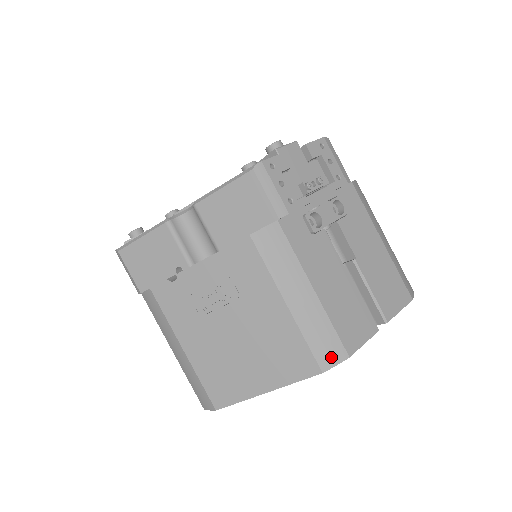
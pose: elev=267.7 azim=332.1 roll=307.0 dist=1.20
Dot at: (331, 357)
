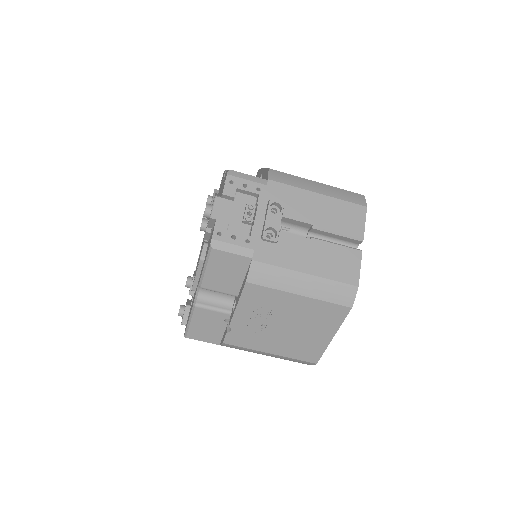
Dot at: (349, 296)
